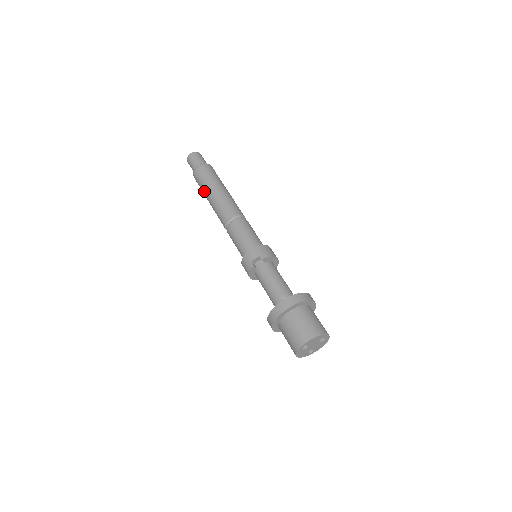
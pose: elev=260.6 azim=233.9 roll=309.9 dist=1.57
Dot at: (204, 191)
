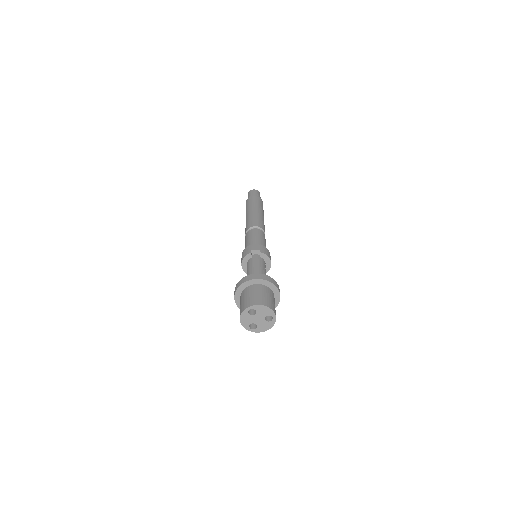
Dot at: (247, 209)
